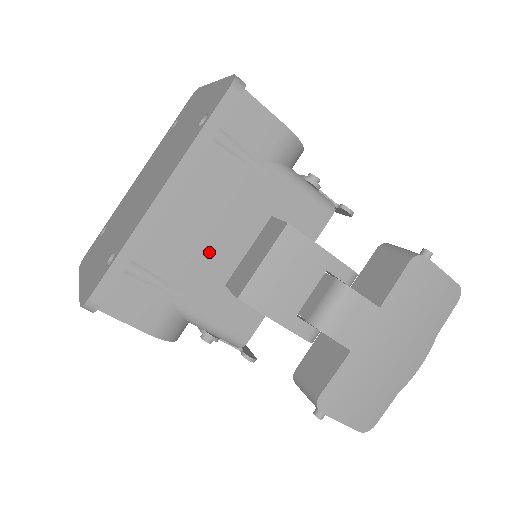
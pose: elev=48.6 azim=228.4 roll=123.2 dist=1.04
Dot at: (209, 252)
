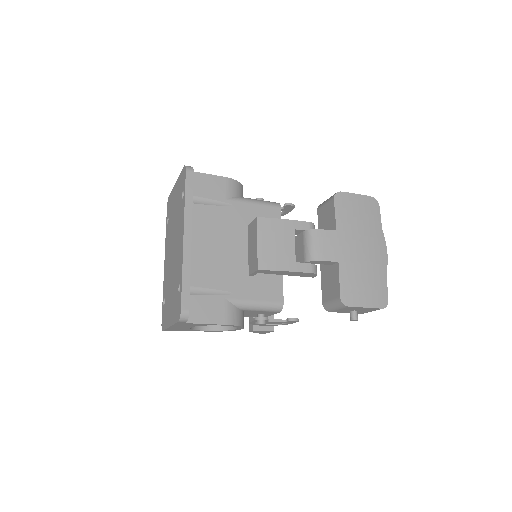
Dot at: (228, 261)
